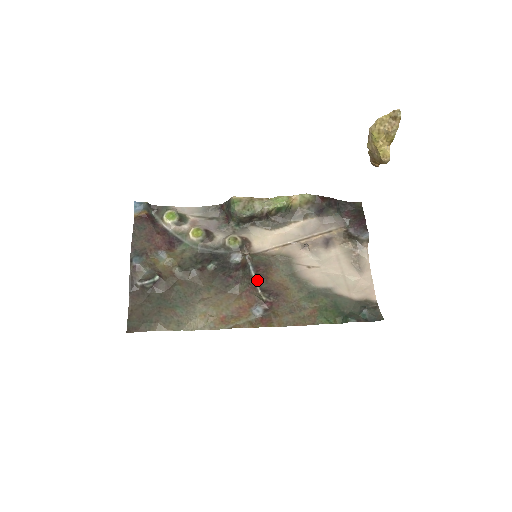
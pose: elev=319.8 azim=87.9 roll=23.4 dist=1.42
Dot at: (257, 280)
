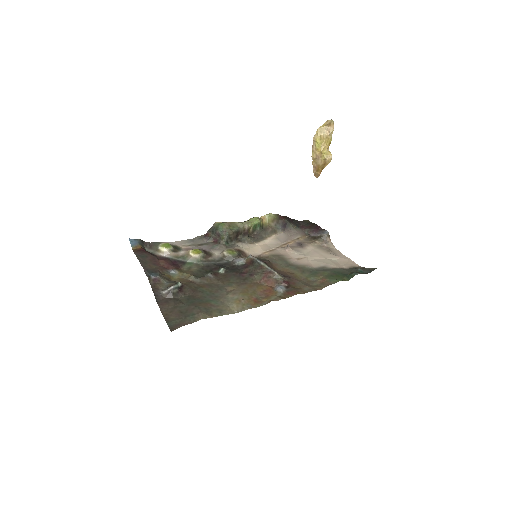
Dot at: (269, 267)
